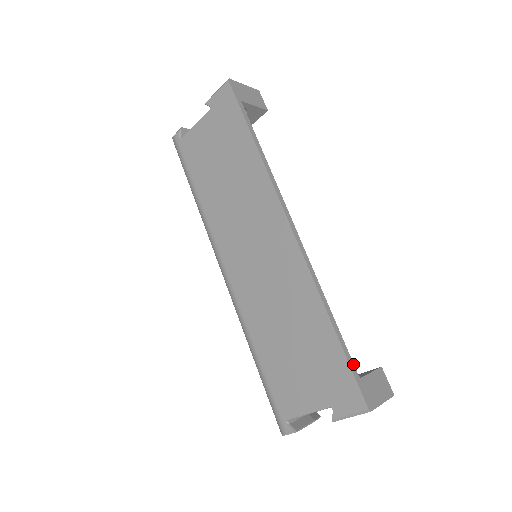
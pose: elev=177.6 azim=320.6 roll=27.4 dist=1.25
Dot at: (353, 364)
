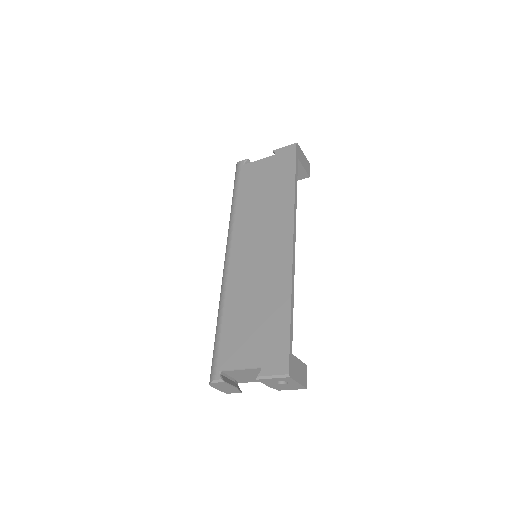
Dot at: occluded
